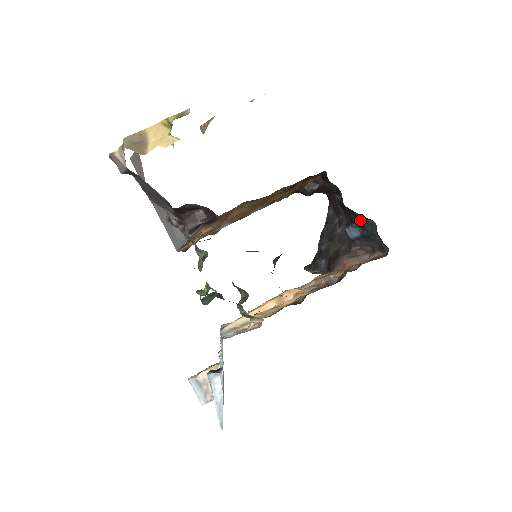
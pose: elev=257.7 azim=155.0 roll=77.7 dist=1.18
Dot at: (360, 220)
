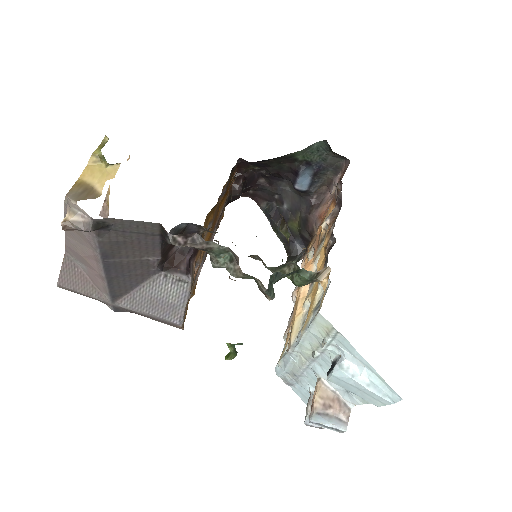
Dot at: (303, 160)
